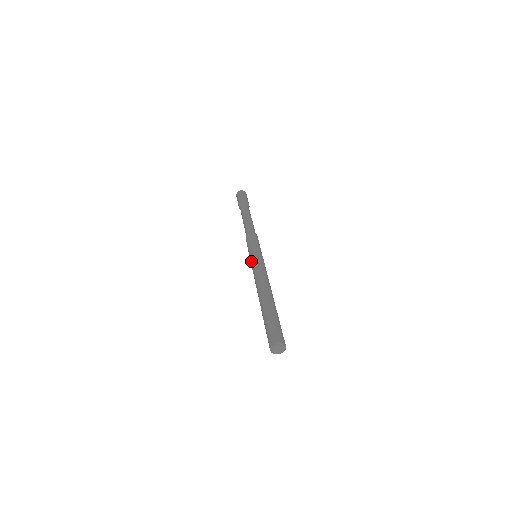
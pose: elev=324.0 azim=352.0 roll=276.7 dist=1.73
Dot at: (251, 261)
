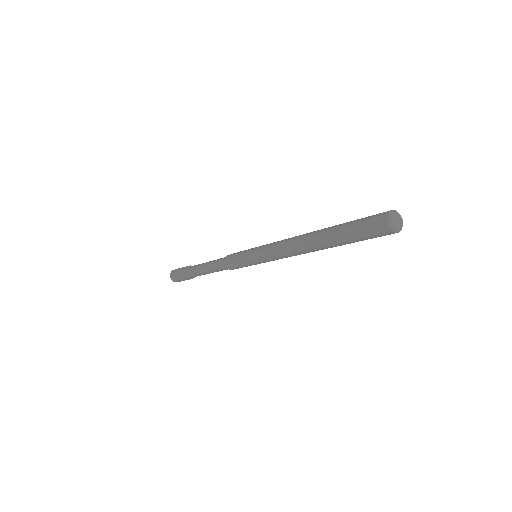
Dot at: (258, 250)
